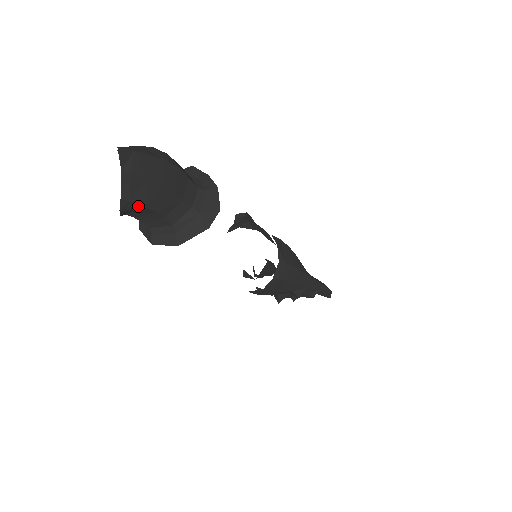
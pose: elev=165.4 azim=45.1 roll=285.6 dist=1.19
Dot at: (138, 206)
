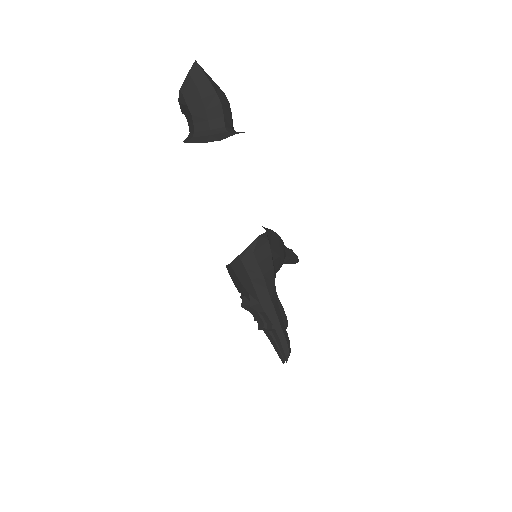
Dot at: (185, 102)
